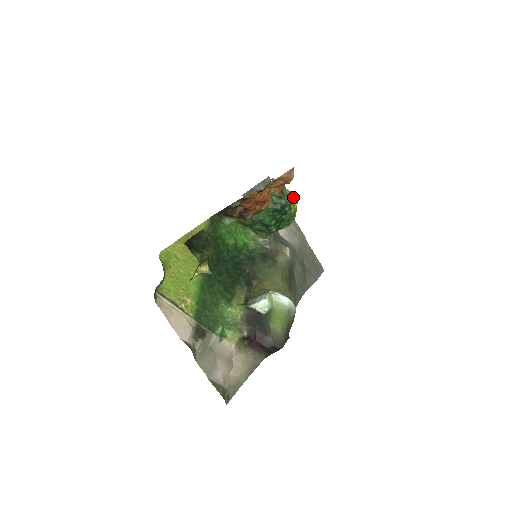
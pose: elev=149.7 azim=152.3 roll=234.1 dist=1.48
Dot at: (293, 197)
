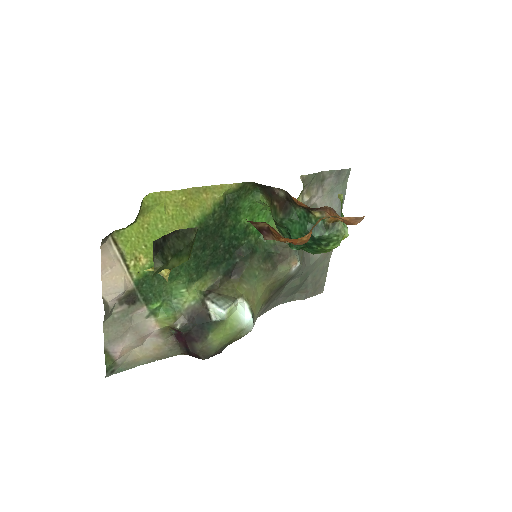
Dot at: (341, 236)
